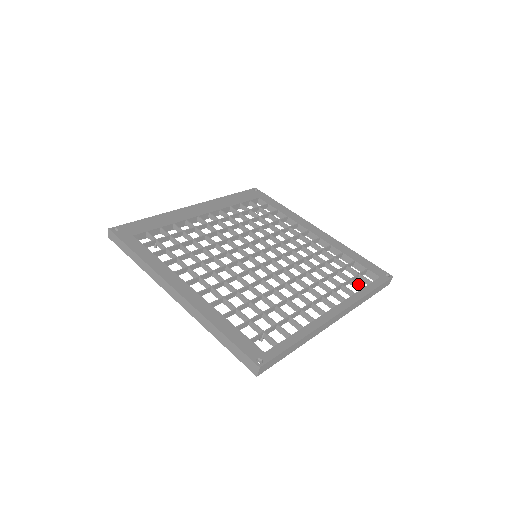
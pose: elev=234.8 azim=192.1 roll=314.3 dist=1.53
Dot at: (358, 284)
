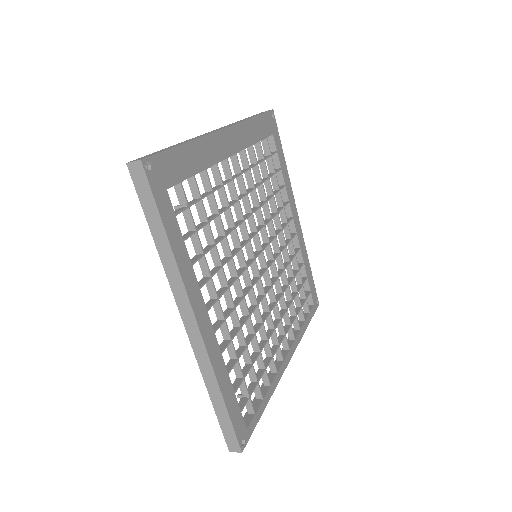
Dot at: occluded
